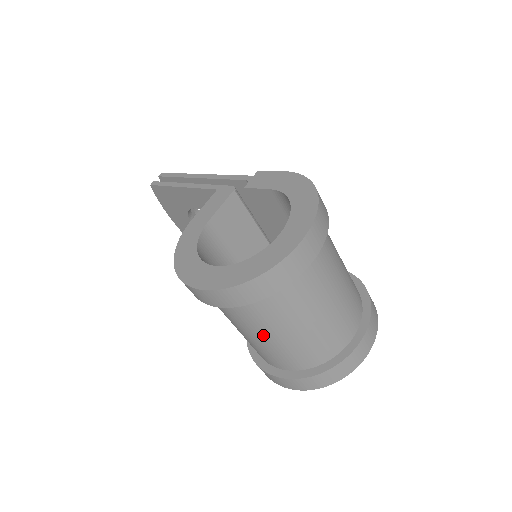
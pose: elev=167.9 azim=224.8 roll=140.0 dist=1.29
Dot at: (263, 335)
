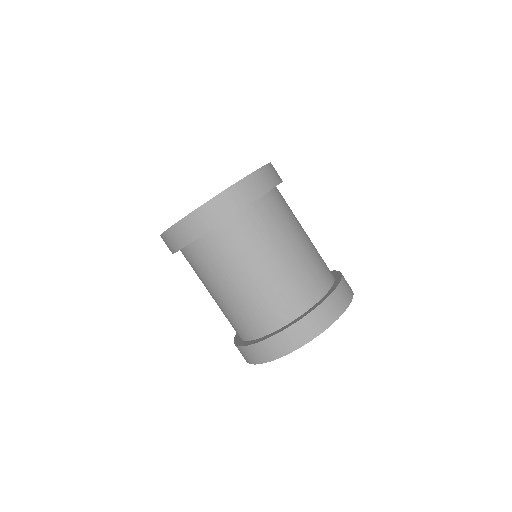
Dot at: (219, 289)
